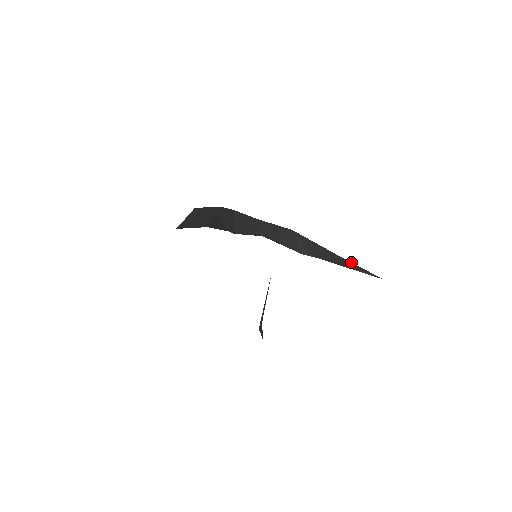
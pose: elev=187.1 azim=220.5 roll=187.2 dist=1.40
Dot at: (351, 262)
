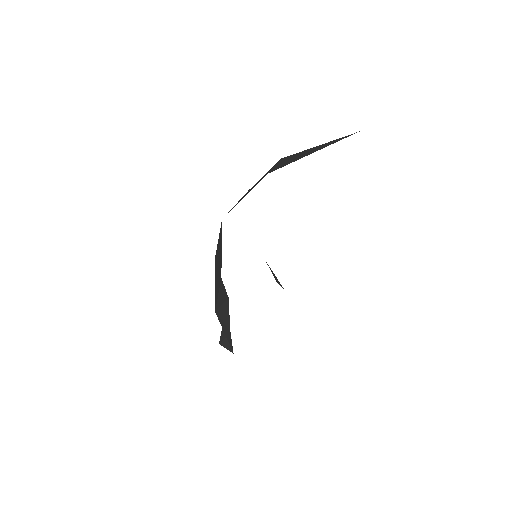
Dot at: occluded
